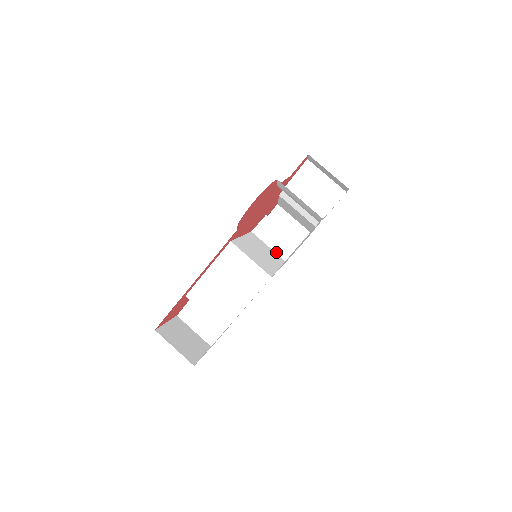
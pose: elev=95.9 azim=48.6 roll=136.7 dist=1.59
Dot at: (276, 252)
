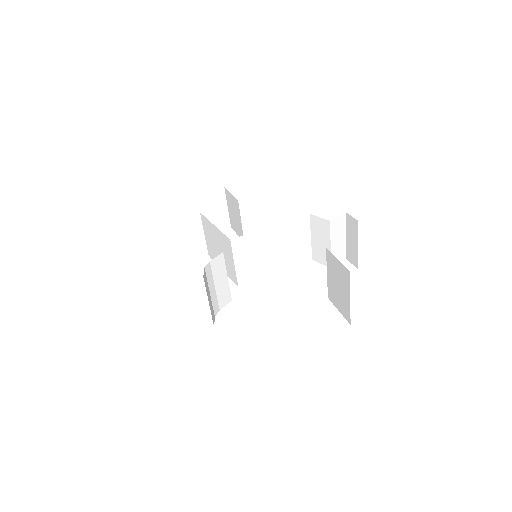
Dot at: (312, 247)
